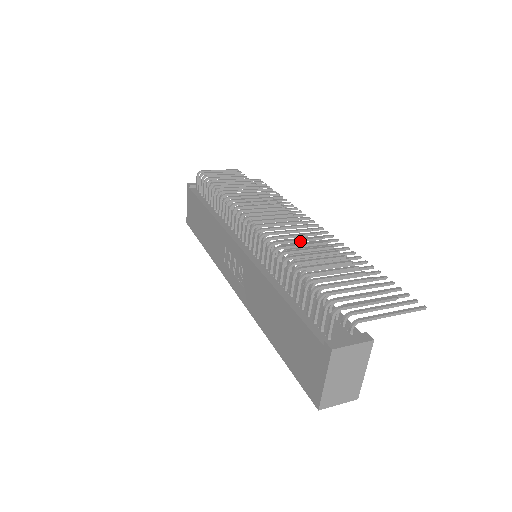
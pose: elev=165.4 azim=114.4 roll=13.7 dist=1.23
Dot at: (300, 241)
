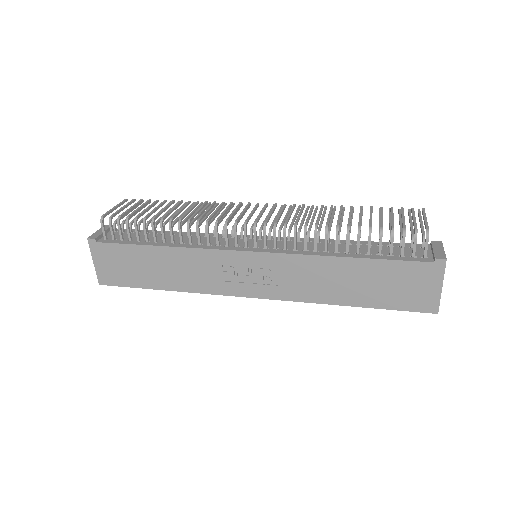
Dot at: occluded
